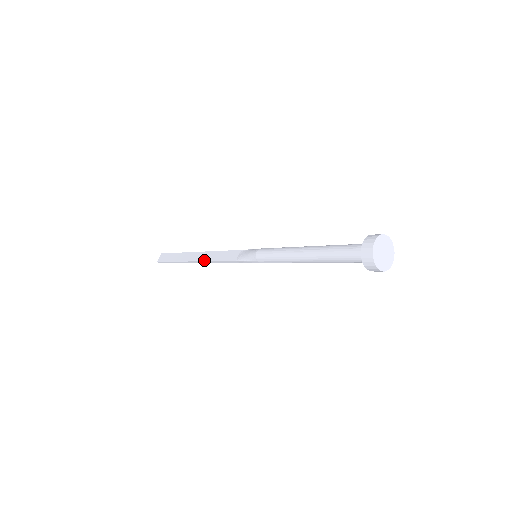
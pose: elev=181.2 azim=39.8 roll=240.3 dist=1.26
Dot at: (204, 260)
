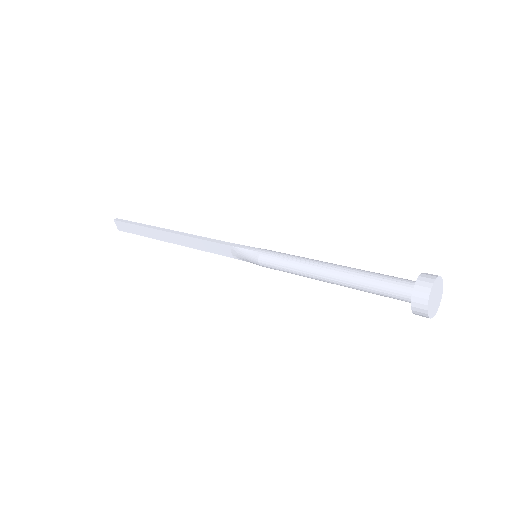
Dot at: (186, 246)
